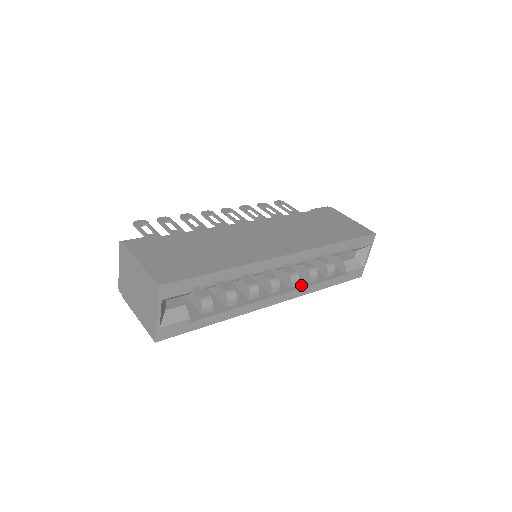
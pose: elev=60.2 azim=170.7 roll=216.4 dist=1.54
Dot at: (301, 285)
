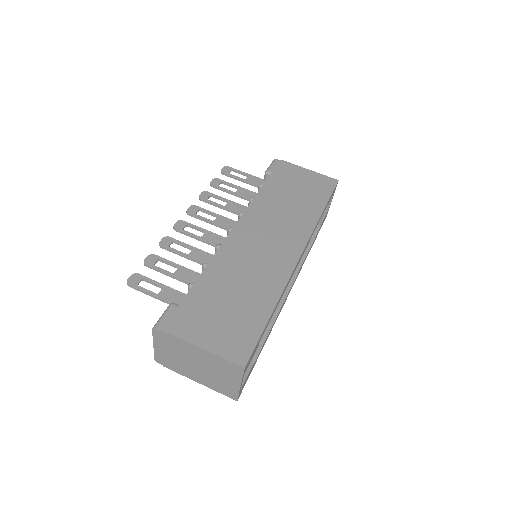
Dot at: occluded
